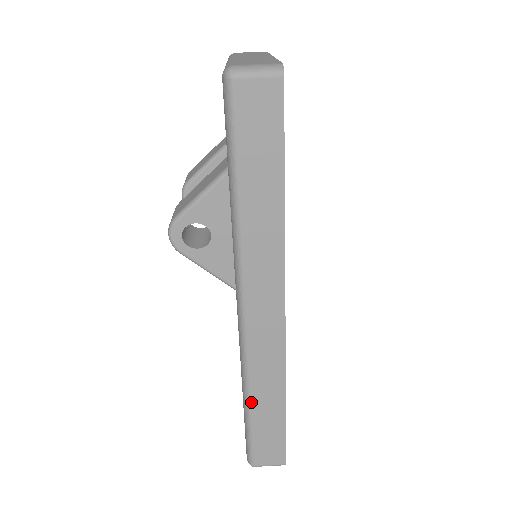
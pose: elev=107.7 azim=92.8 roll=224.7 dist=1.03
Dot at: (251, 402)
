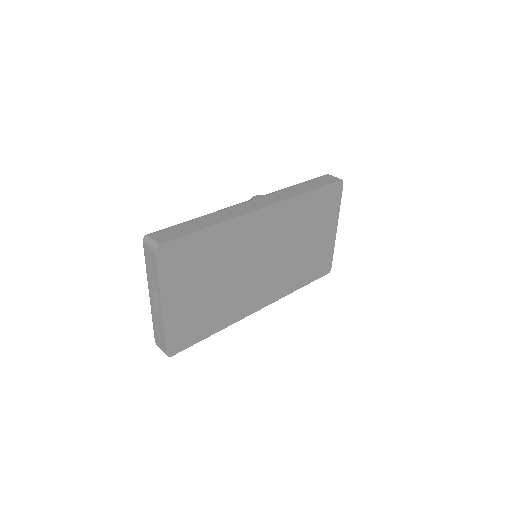
Dot at: (201, 217)
